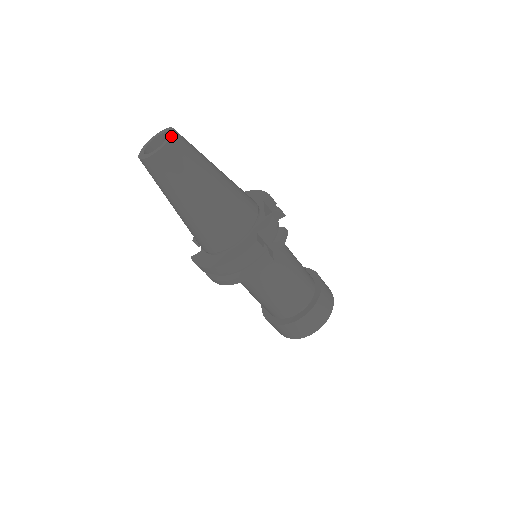
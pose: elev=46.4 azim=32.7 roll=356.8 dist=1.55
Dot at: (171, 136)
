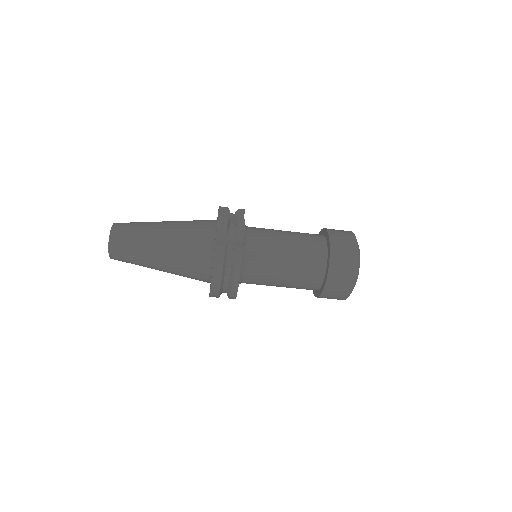
Dot at: (111, 229)
